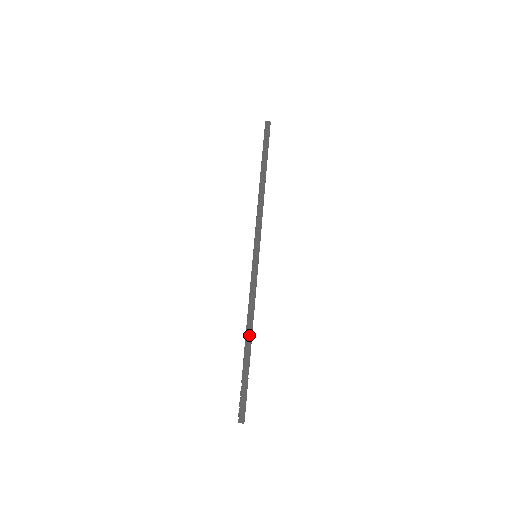
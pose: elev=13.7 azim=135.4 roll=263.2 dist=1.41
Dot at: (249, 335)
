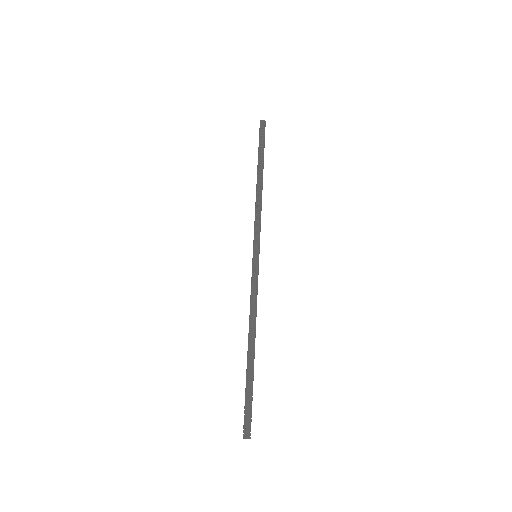
Dot at: (254, 340)
